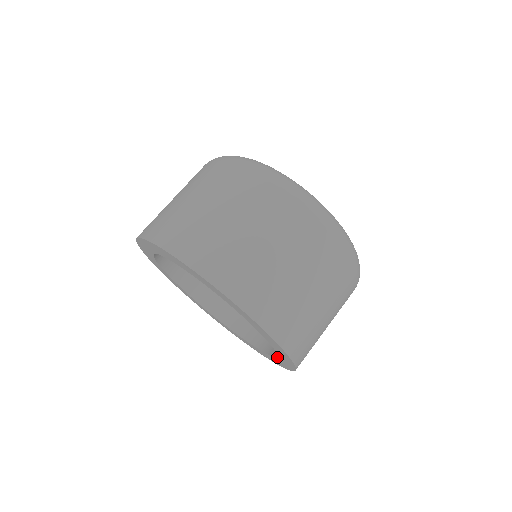
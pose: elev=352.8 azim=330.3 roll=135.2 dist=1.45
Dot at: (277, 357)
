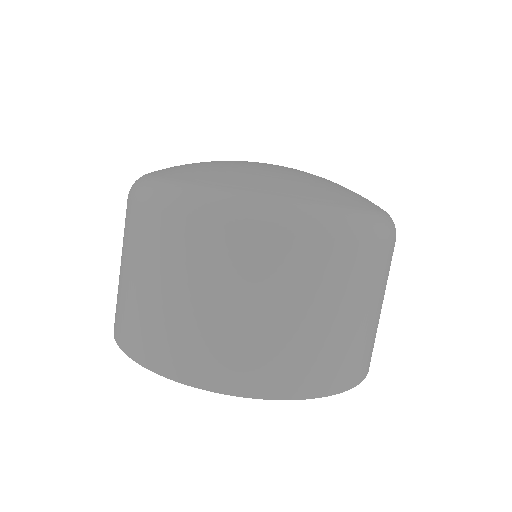
Dot at: occluded
